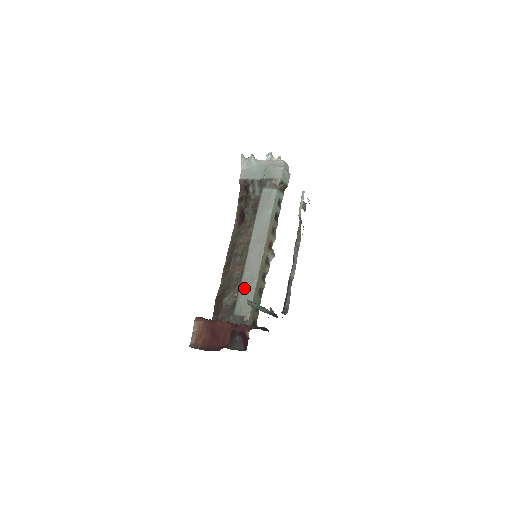
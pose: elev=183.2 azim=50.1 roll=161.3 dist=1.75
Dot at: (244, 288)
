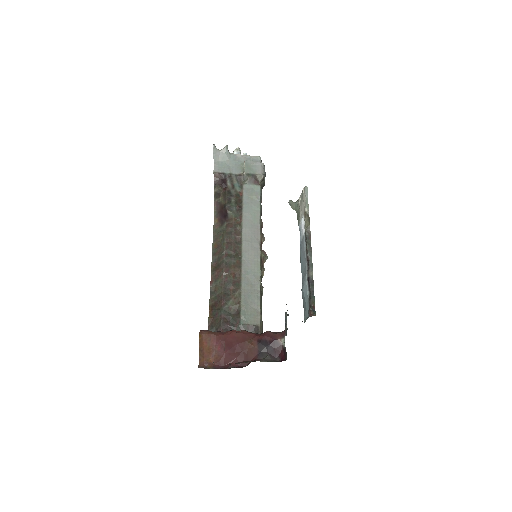
Dot at: (247, 293)
